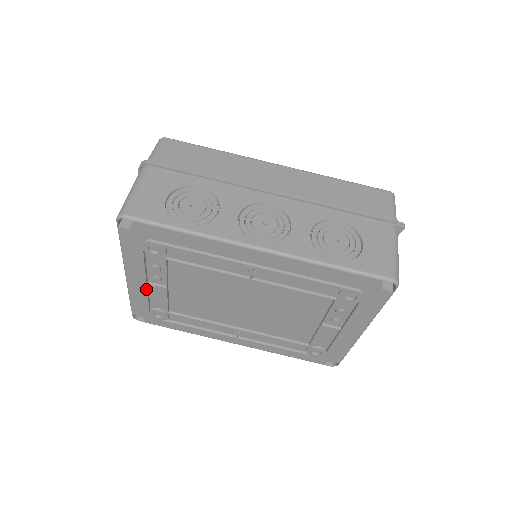
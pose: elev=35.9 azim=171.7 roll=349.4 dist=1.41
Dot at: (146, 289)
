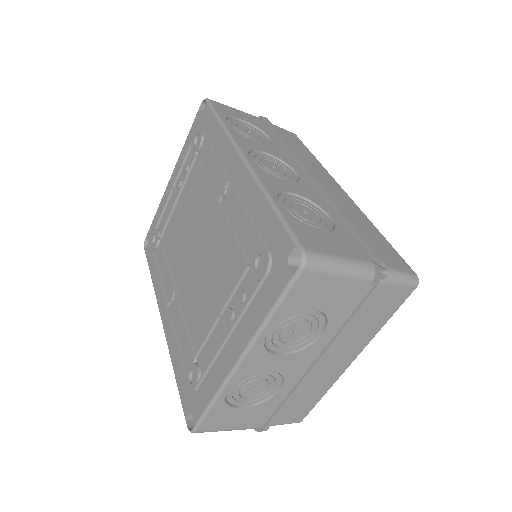
Dot at: (169, 196)
